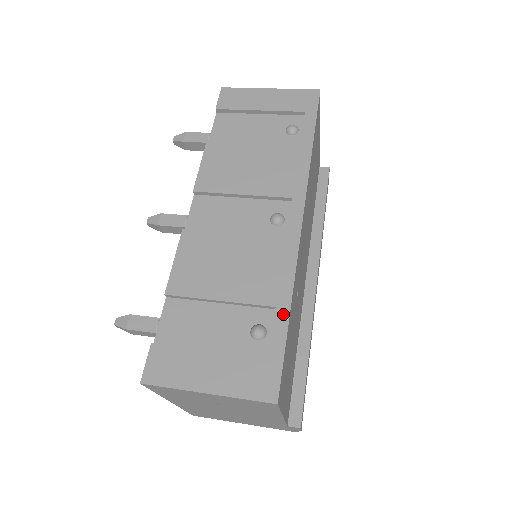
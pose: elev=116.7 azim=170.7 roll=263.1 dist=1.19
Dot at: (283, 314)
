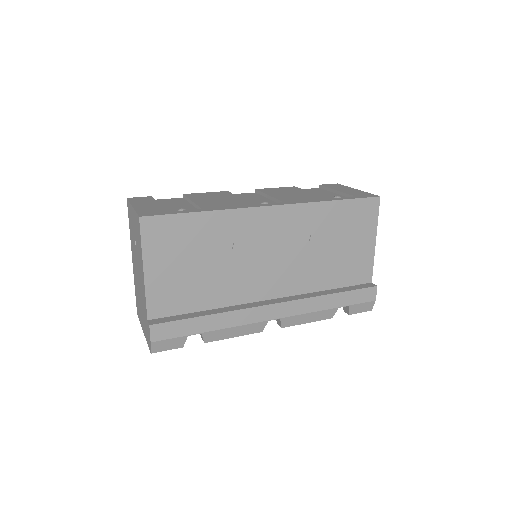
Dot at: (199, 210)
